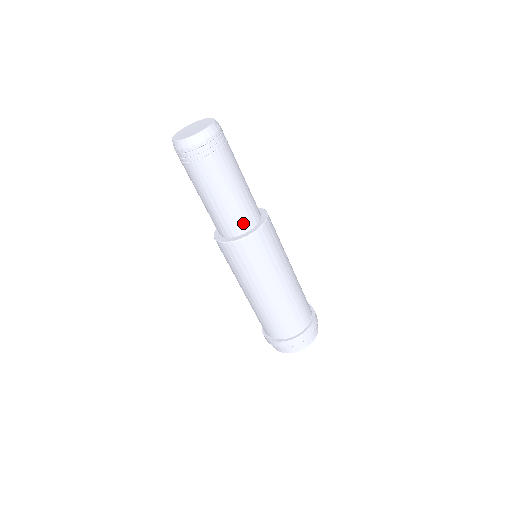
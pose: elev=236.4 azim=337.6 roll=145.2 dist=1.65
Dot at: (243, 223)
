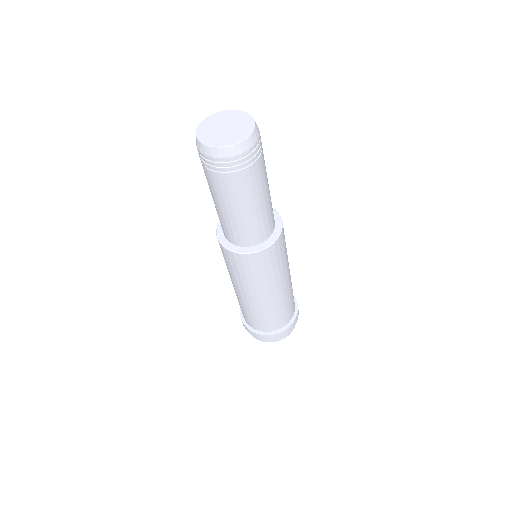
Dot at: (238, 239)
